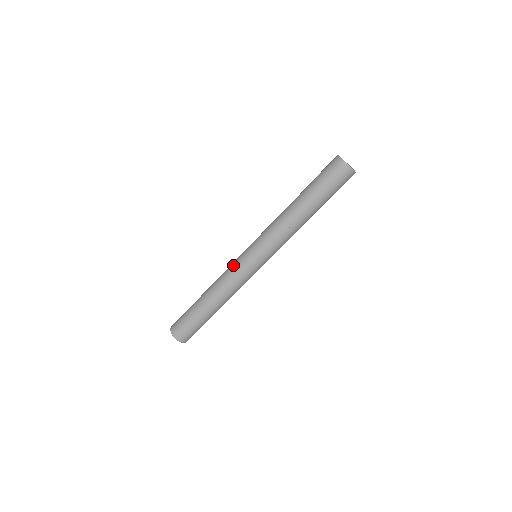
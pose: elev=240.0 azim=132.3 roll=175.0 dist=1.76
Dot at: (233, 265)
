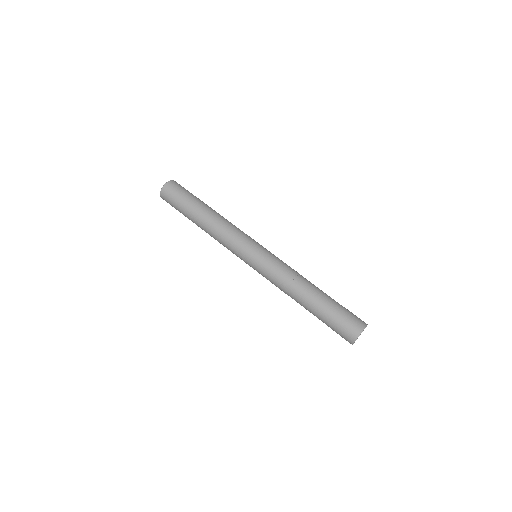
Dot at: (234, 245)
